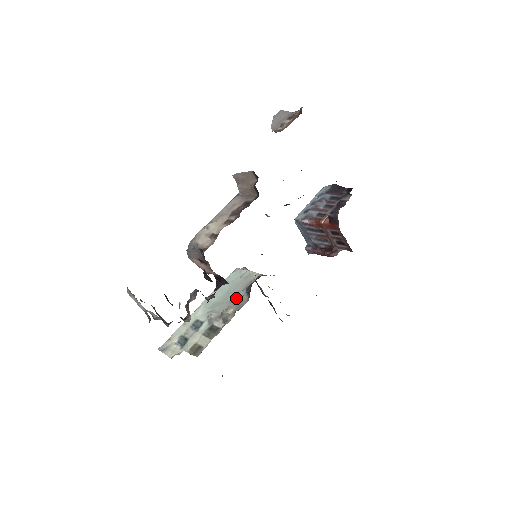
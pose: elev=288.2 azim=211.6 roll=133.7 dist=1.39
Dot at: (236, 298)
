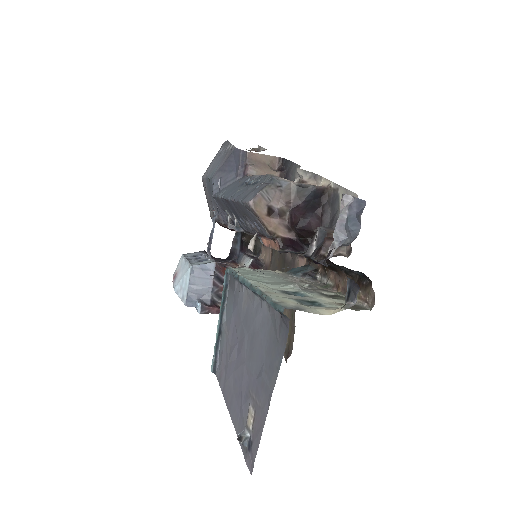
Dot at: (297, 280)
